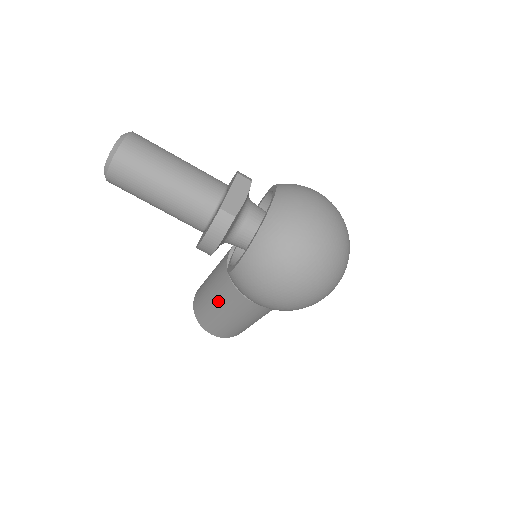
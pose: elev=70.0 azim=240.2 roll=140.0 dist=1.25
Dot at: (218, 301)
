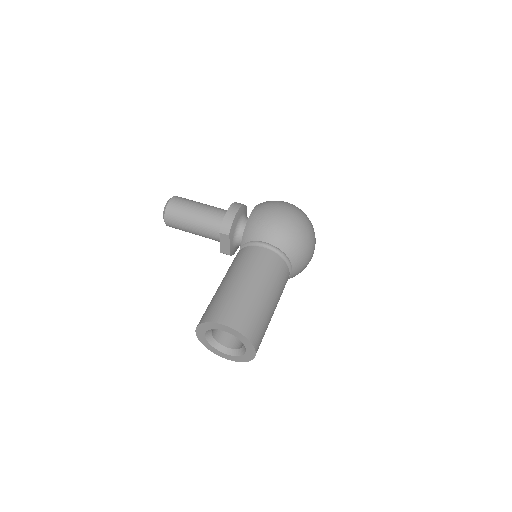
Dot at: (234, 273)
